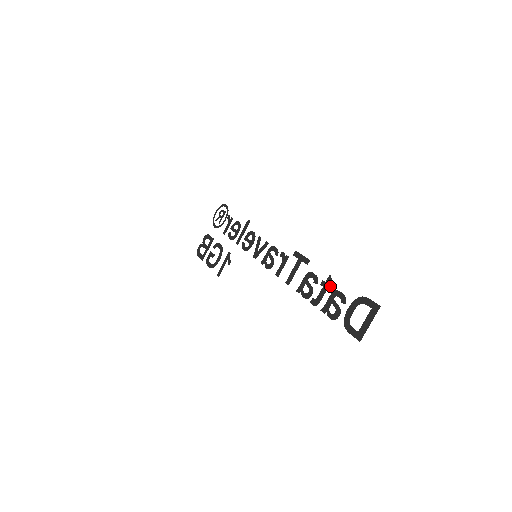
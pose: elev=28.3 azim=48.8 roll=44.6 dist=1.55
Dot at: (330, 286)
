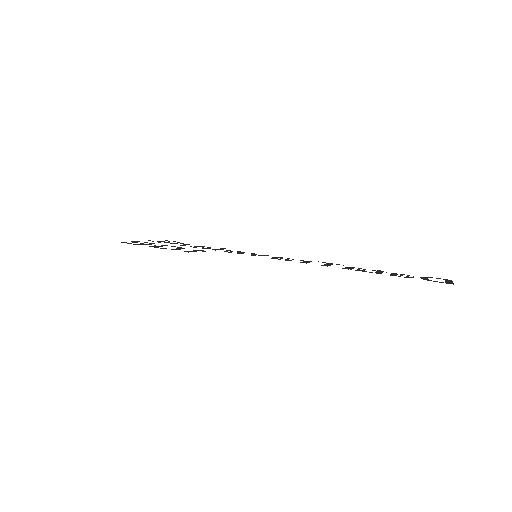
Dot at: occluded
